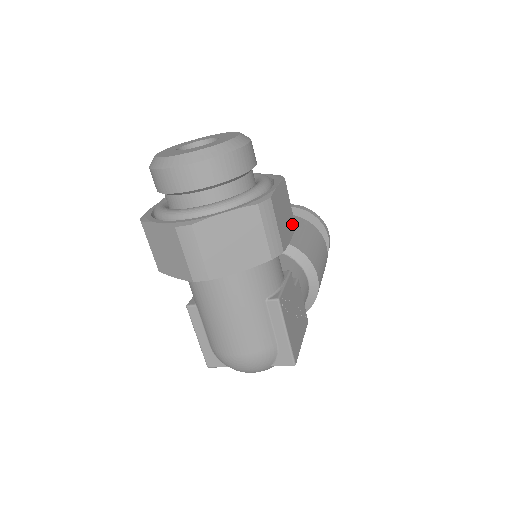
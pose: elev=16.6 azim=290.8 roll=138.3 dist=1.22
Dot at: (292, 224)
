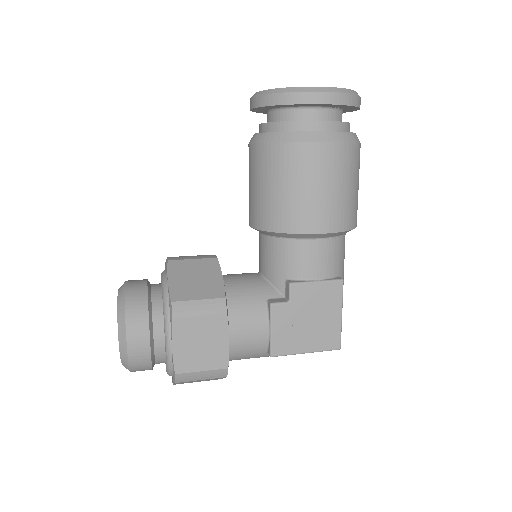
Dot at: (219, 323)
